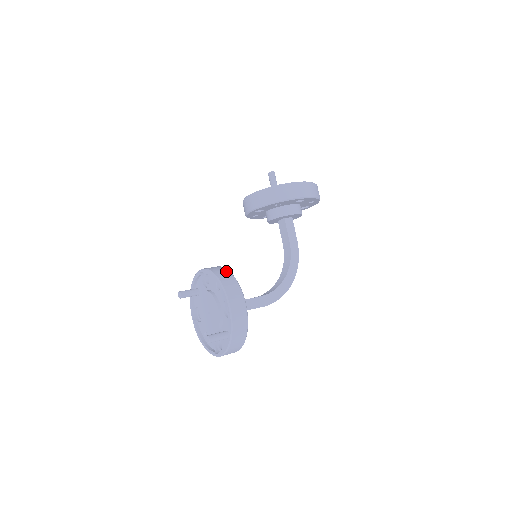
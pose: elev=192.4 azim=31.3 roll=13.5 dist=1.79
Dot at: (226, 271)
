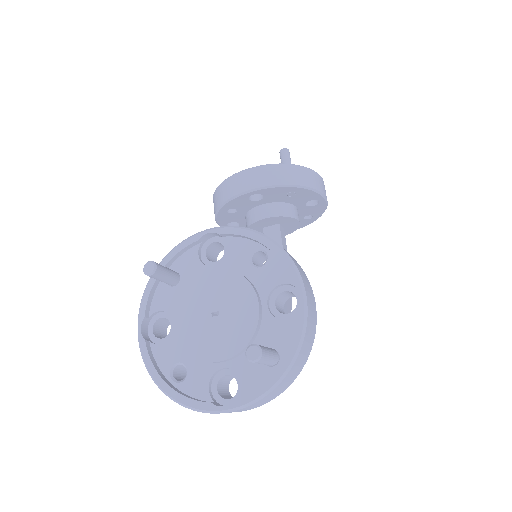
Dot at: occluded
